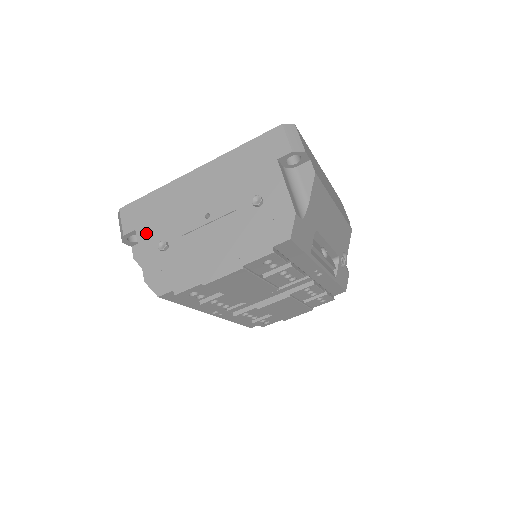
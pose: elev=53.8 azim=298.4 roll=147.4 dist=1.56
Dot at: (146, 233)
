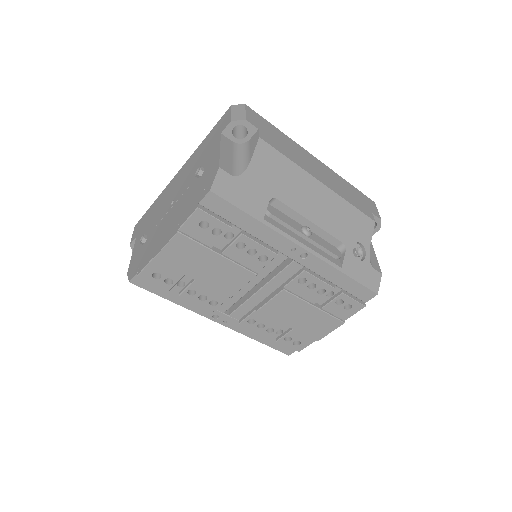
Dot at: (140, 236)
